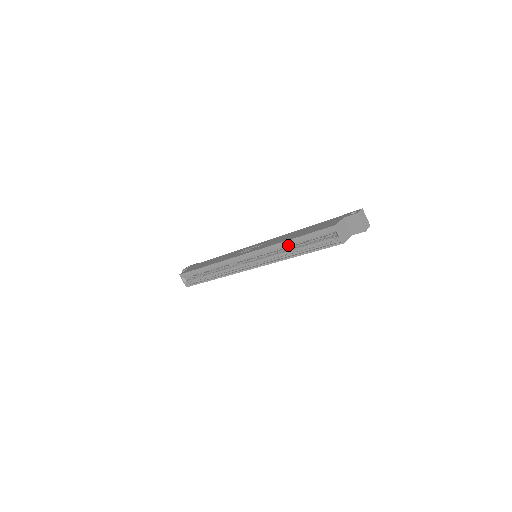
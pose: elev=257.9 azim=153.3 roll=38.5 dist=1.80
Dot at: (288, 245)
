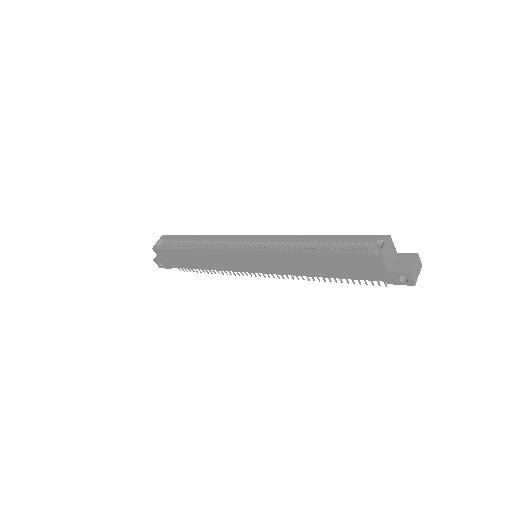
Dot at: (311, 242)
